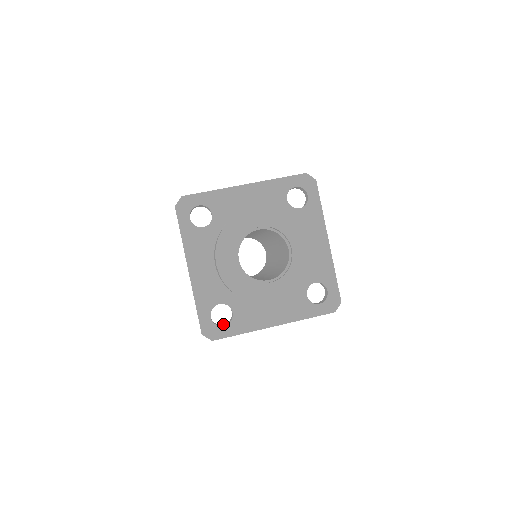
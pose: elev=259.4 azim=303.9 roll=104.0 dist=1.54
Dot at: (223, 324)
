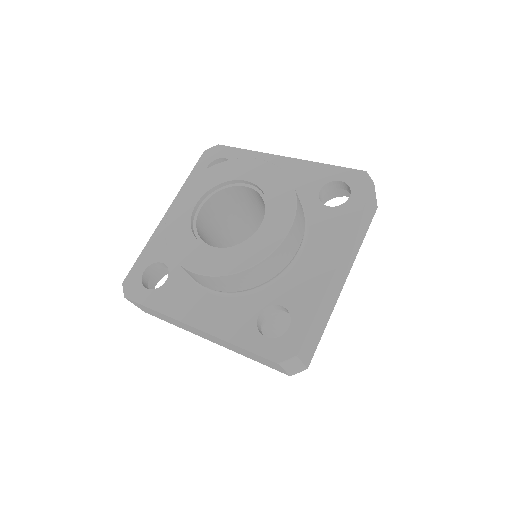
Dot at: occluded
